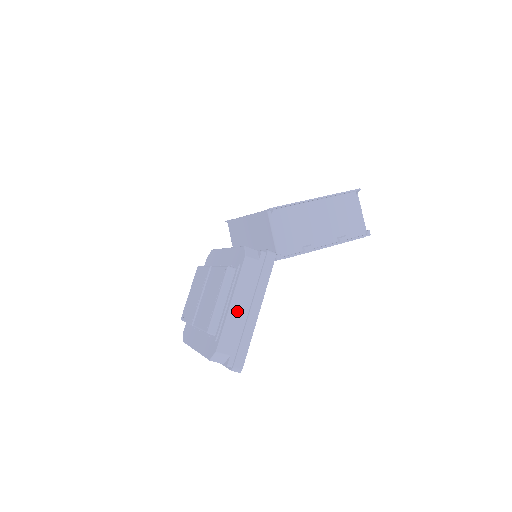
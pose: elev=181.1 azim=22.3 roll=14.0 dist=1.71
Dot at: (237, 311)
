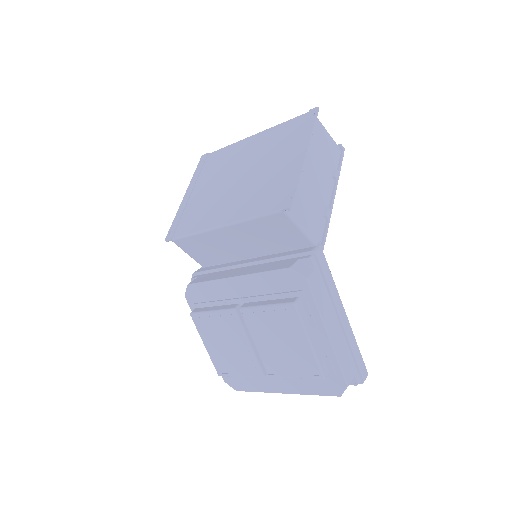
Dot at: (335, 335)
